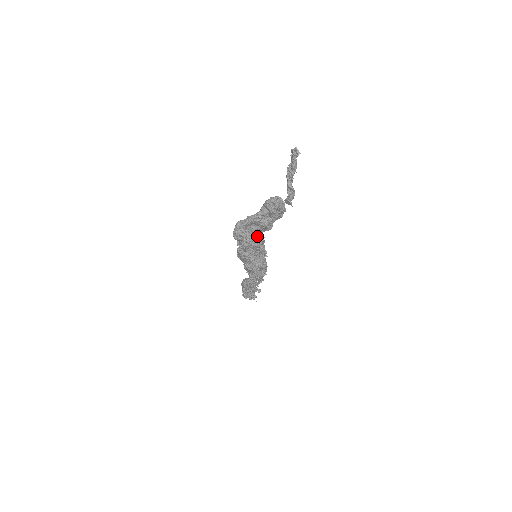
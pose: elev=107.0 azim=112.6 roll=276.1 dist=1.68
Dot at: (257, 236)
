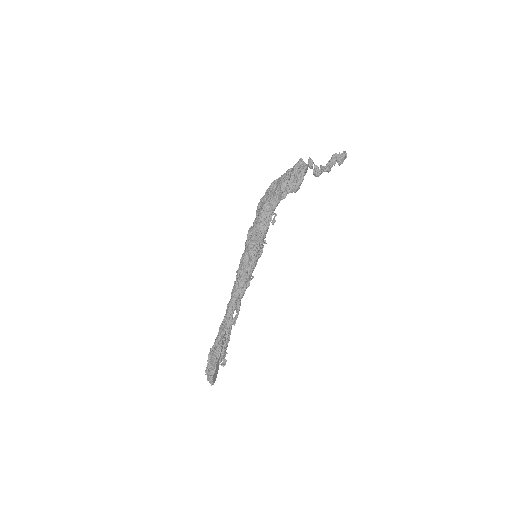
Dot at: (270, 202)
